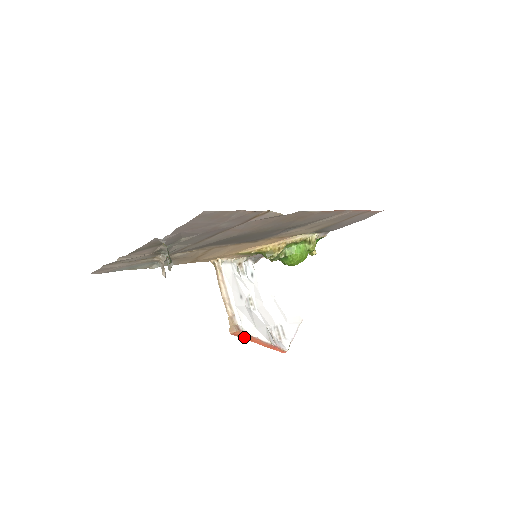
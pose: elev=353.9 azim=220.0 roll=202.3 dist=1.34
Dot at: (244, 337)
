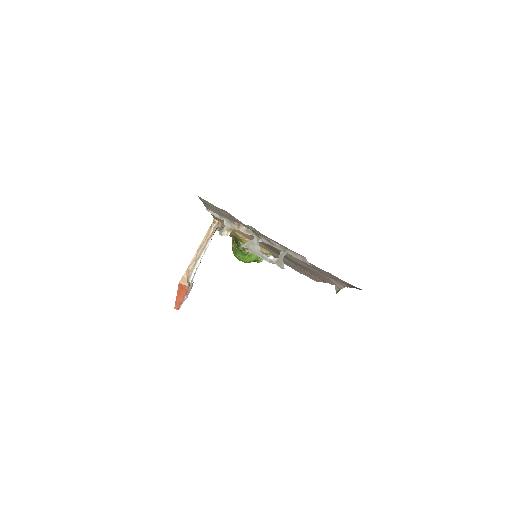
Dot at: (181, 289)
